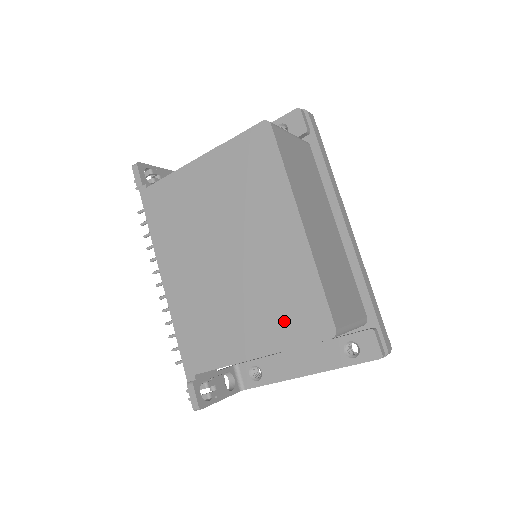
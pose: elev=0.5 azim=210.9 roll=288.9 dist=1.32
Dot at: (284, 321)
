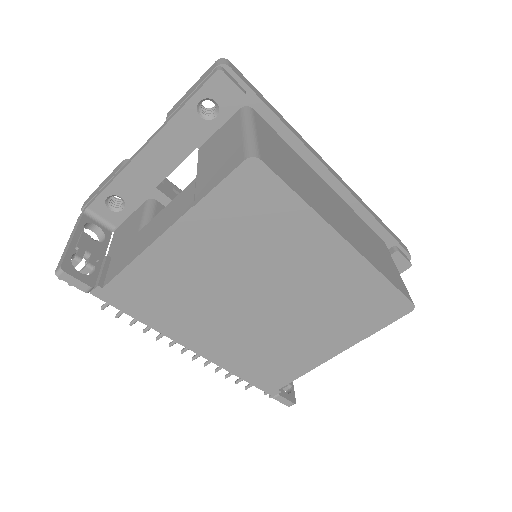
Dot at: (358, 321)
